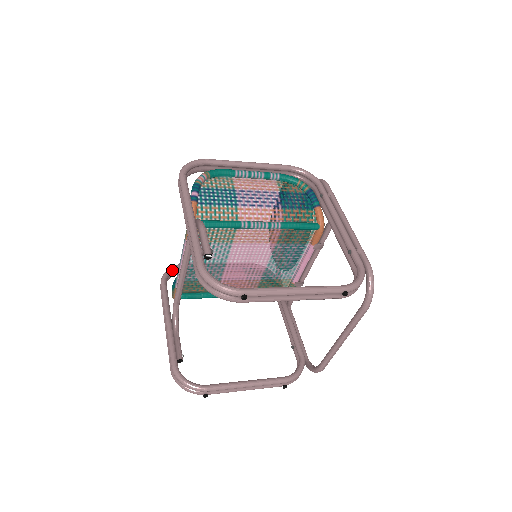
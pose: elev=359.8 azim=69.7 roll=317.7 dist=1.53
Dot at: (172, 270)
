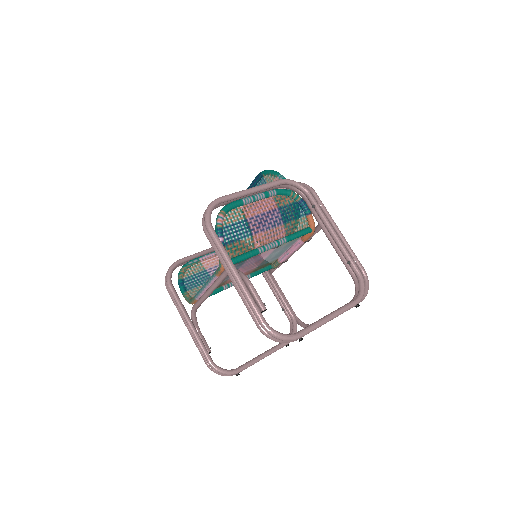
Dot at: (172, 270)
